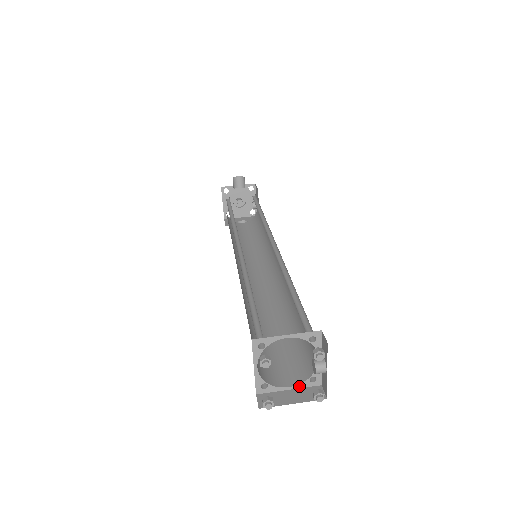
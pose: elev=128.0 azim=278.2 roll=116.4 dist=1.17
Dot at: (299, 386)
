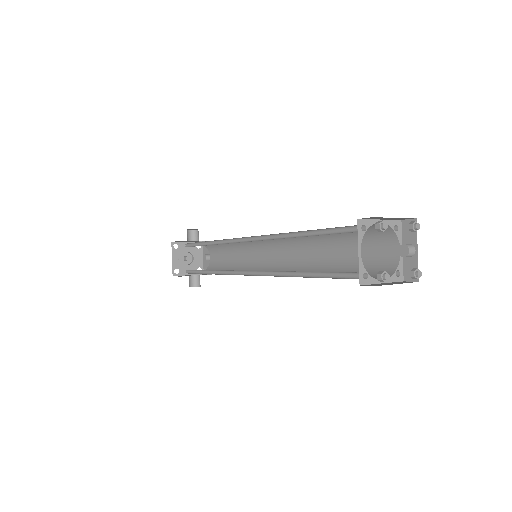
Dot at: (389, 280)
